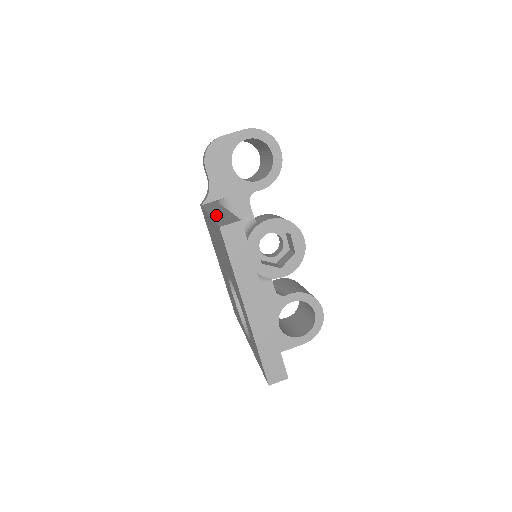
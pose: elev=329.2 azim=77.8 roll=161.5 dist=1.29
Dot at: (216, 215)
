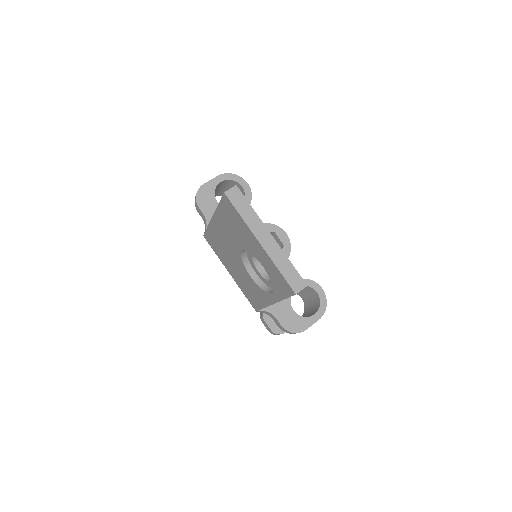
Dot at: occluded
